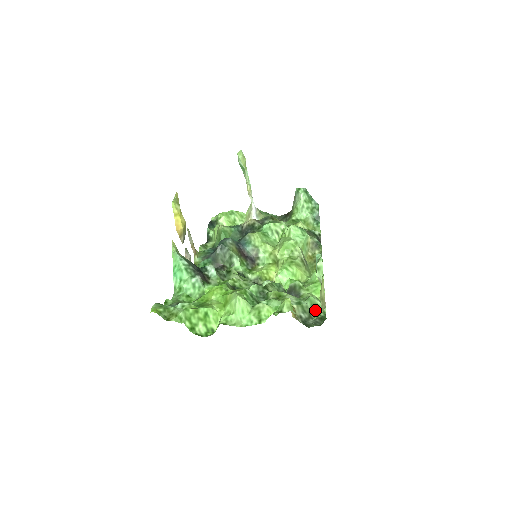
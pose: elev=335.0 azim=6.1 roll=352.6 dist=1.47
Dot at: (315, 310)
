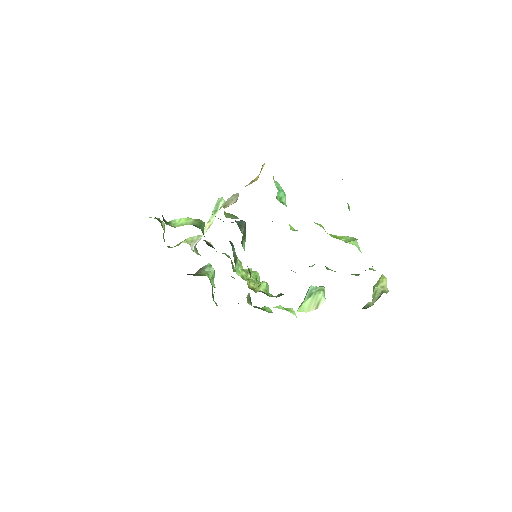
Dot at: occluded
